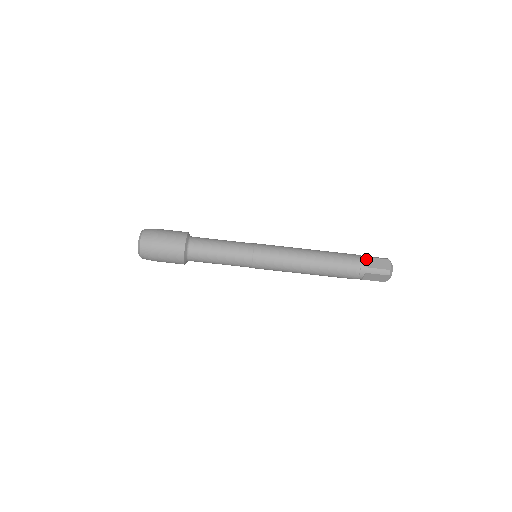
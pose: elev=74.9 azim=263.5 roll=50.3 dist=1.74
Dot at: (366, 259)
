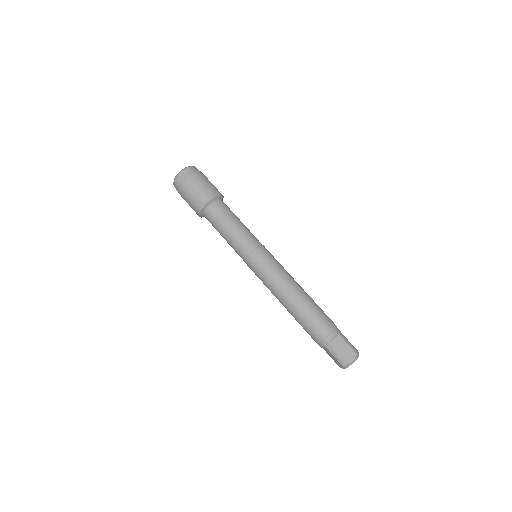
Dot at: occluded
